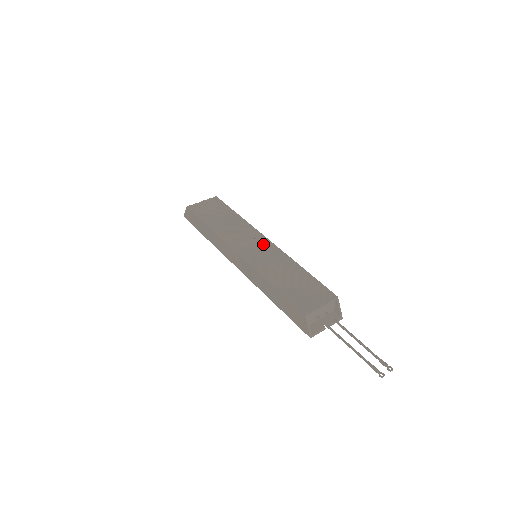
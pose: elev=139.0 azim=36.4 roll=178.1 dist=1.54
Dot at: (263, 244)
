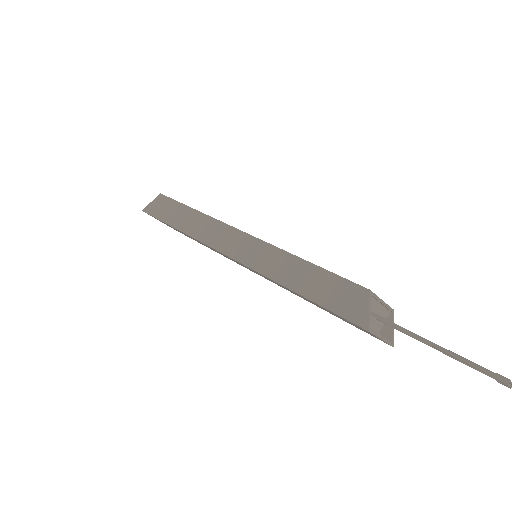
Dot at: occluded
